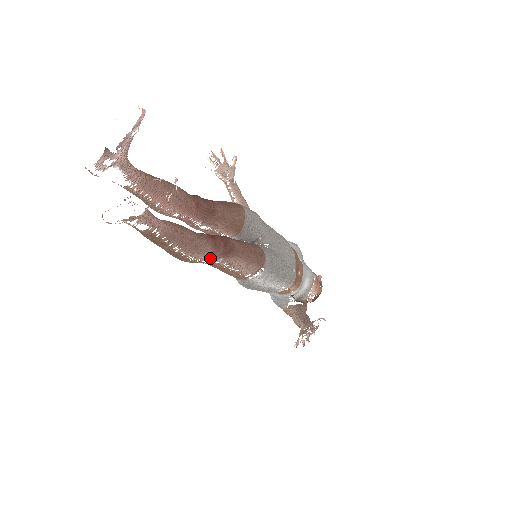
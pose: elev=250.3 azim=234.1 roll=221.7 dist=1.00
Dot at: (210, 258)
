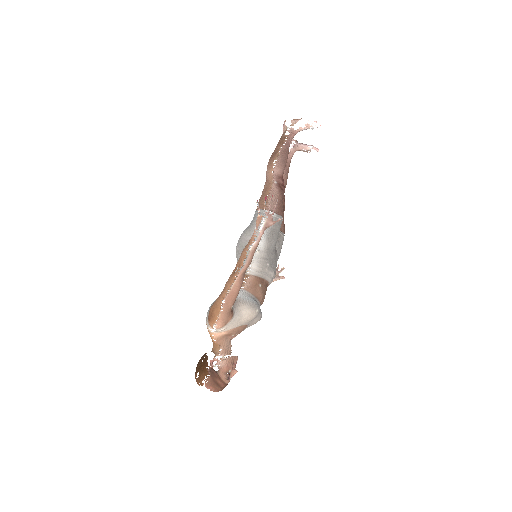
Dot at: (276, 175)
